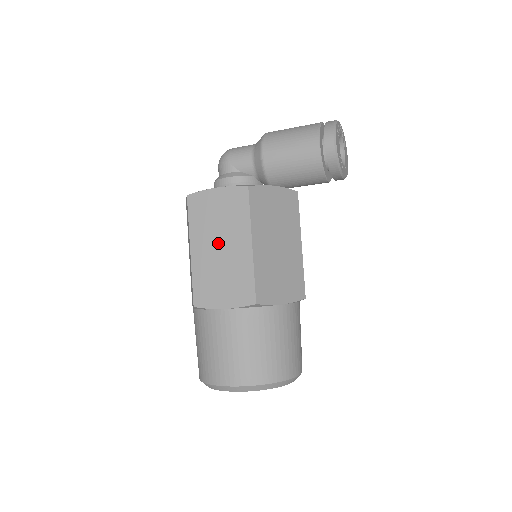
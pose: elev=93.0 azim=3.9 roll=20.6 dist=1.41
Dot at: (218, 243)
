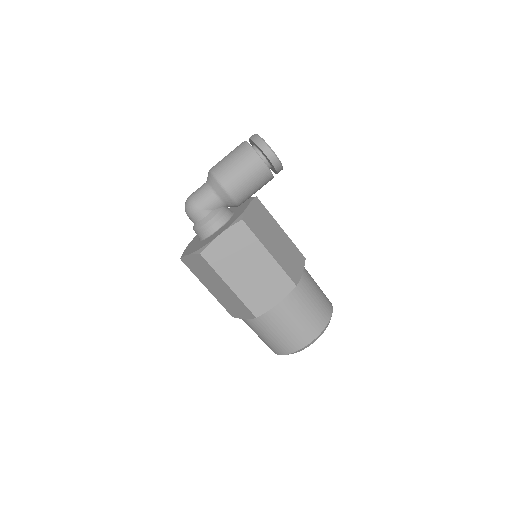
Dot at: (246, 268)
